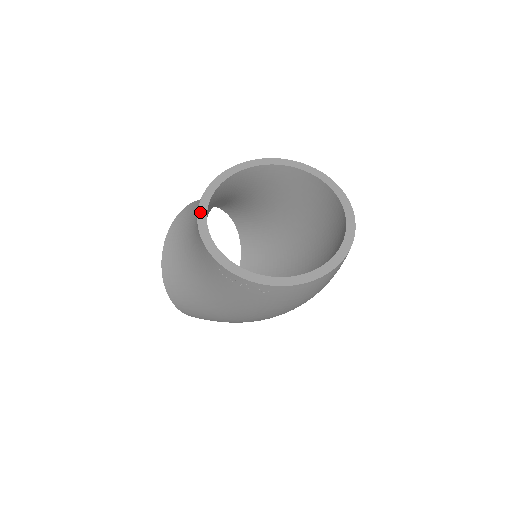
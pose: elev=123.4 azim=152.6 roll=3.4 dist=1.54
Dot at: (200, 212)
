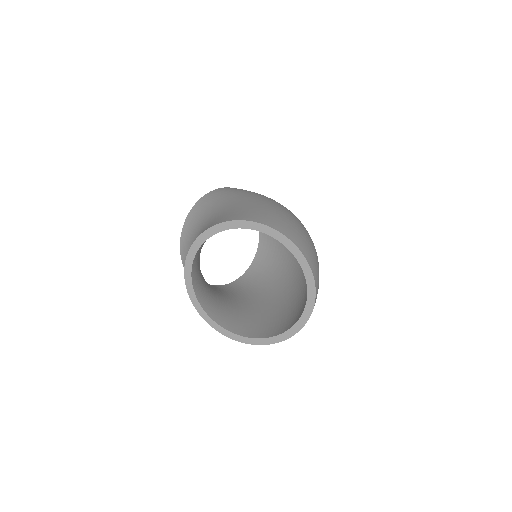
Dot at: (198, 310)
